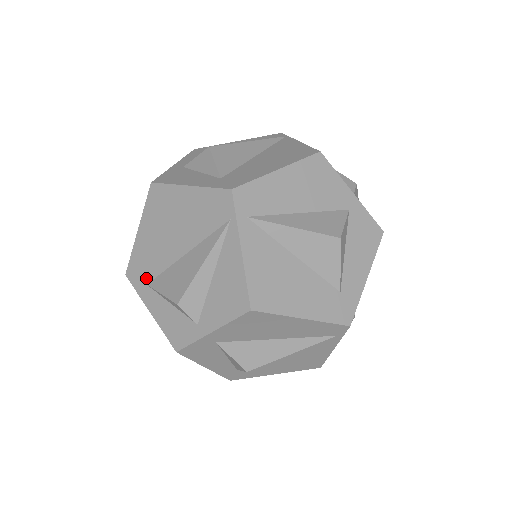
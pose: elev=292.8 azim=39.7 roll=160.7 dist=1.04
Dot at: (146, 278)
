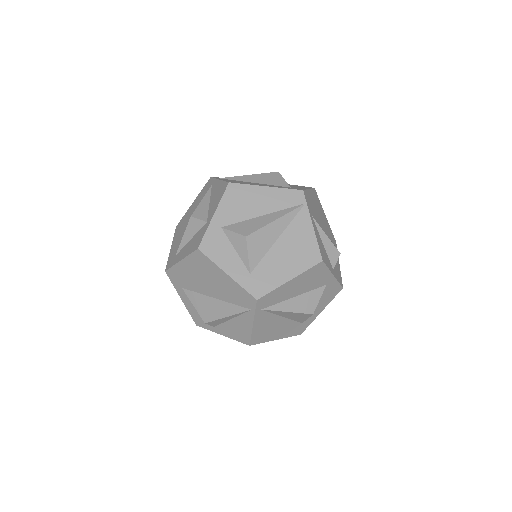
Dot at: (182, 285)
